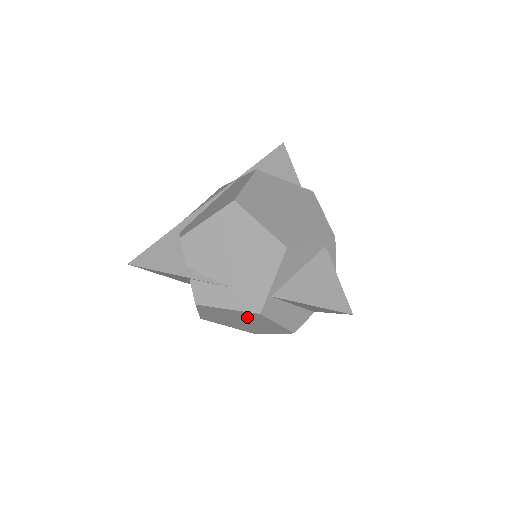
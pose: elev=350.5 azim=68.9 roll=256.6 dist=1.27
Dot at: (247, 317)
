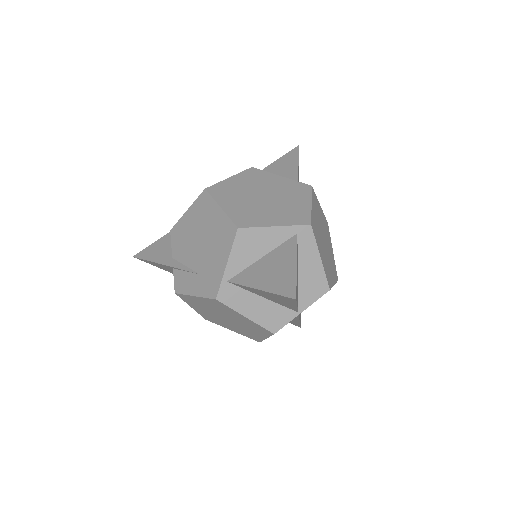
Dot at: (219, 308)
